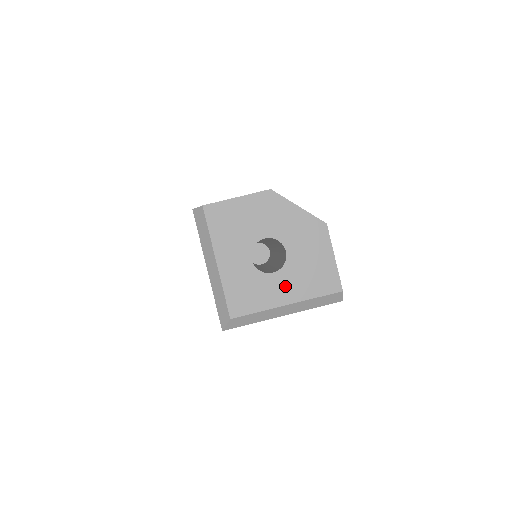
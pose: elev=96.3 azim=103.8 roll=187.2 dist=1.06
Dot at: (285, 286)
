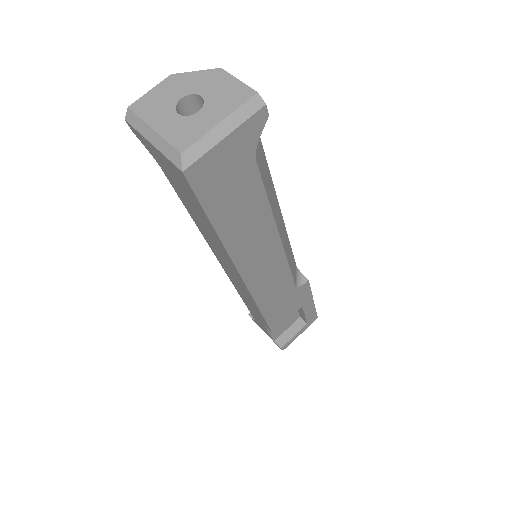
Dot at: (212, 113)
